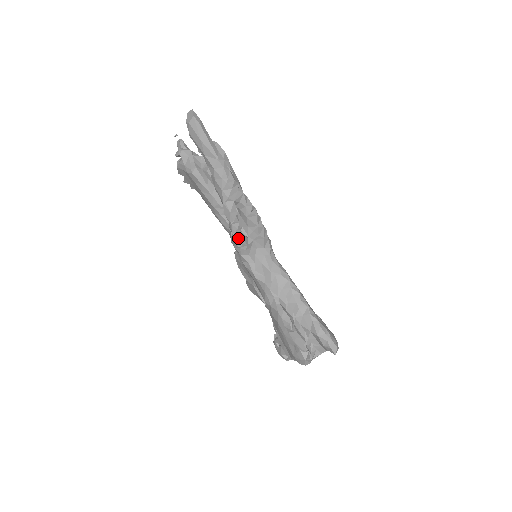
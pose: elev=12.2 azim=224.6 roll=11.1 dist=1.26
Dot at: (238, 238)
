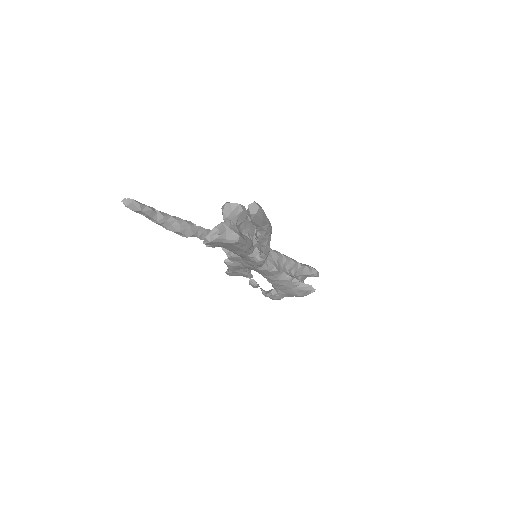
Dot at: occluded
